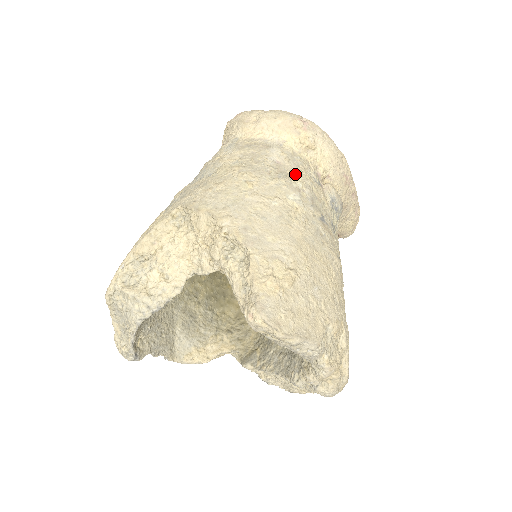
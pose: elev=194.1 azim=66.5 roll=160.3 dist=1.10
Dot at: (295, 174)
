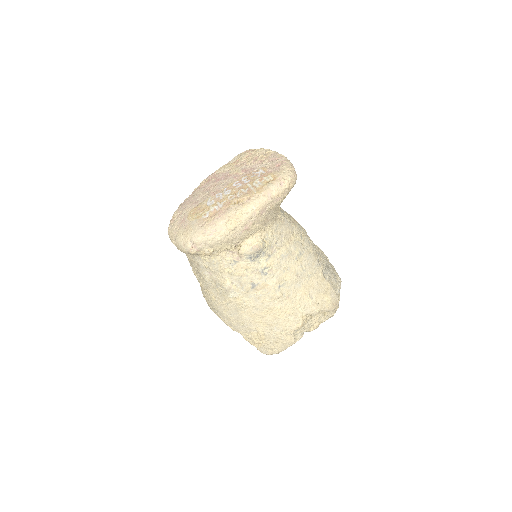
Dot at: (221, 277)
